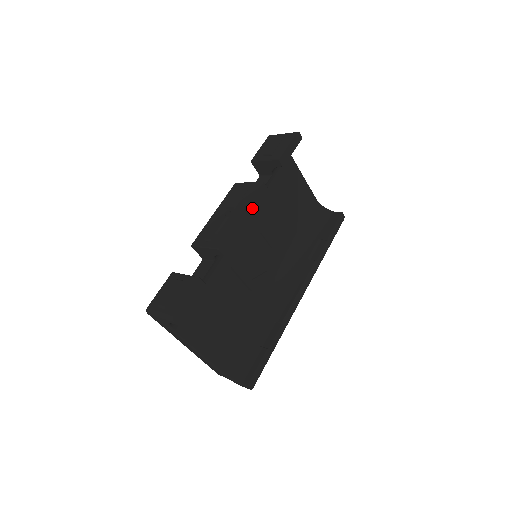
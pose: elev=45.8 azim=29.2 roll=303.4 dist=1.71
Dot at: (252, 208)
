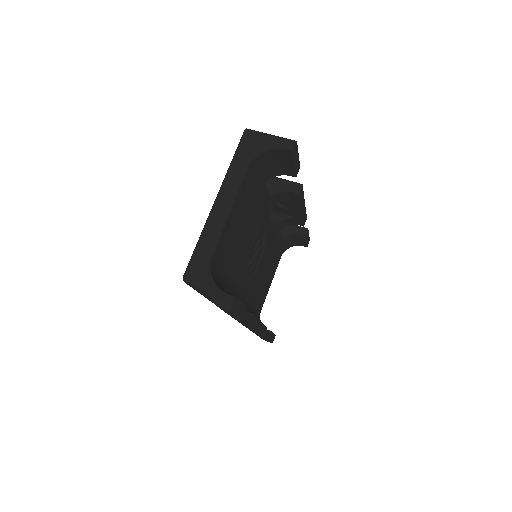
Dot at: (303, 213)
